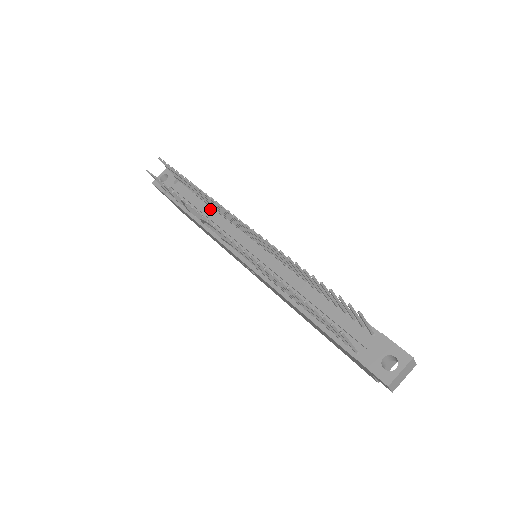
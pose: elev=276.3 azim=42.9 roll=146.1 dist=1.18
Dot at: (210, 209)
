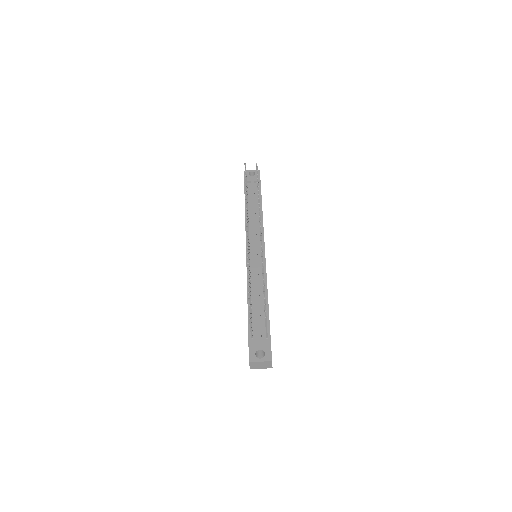
Dot at: (258, 212)
